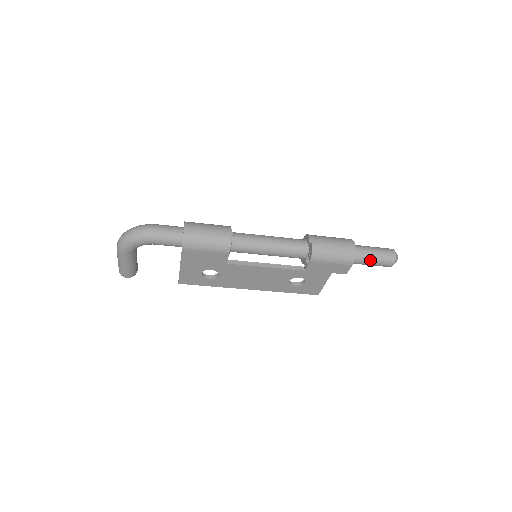
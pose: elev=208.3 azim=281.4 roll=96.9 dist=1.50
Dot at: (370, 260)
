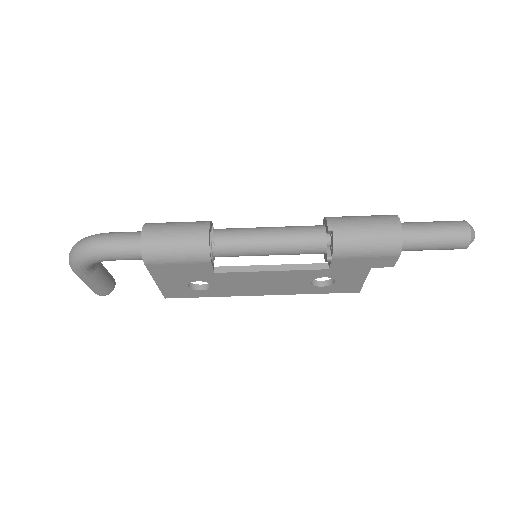
Dot at: (428, 244)
